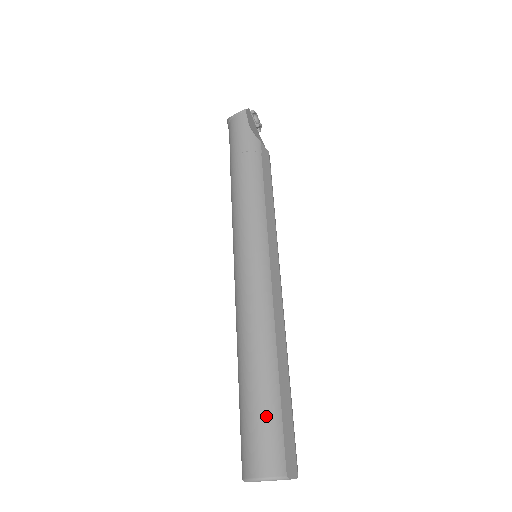
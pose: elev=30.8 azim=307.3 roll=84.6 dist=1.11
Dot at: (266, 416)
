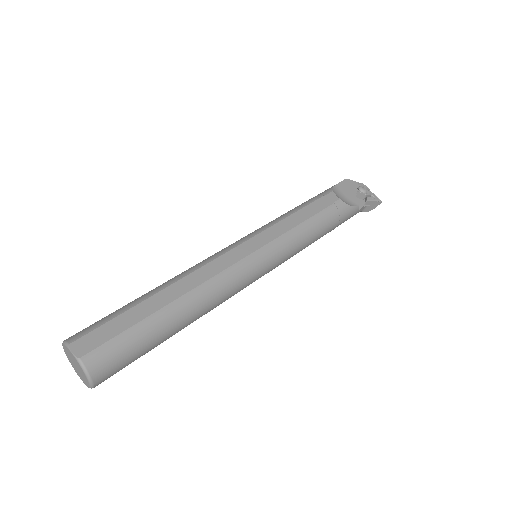
Dot at: (113, 312)
